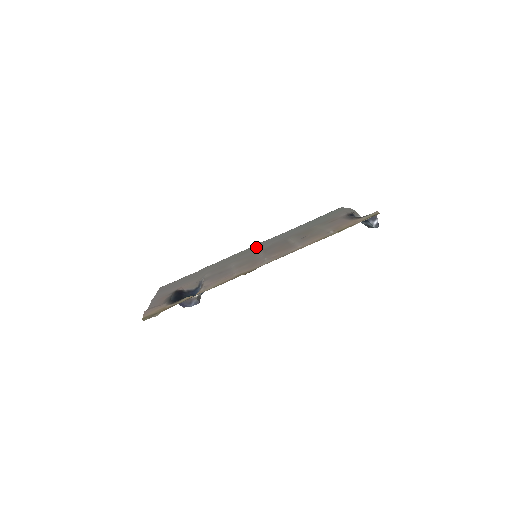
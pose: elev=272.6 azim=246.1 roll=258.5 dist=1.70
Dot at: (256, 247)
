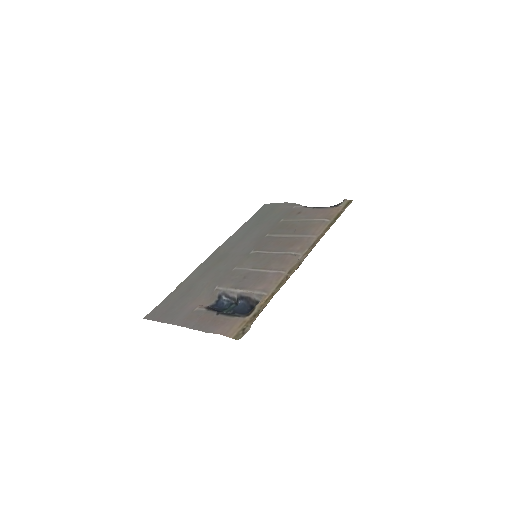
Dot at: (229, 251)
